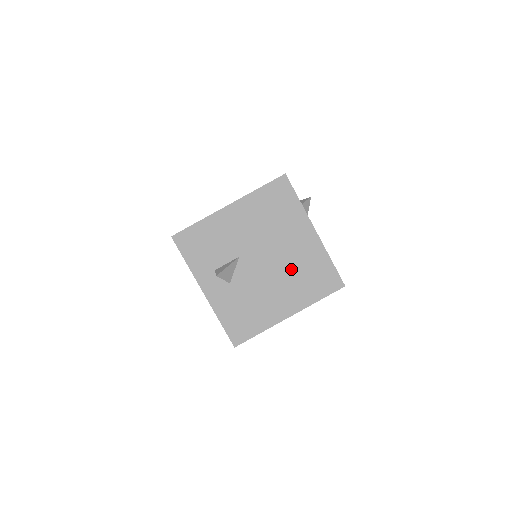
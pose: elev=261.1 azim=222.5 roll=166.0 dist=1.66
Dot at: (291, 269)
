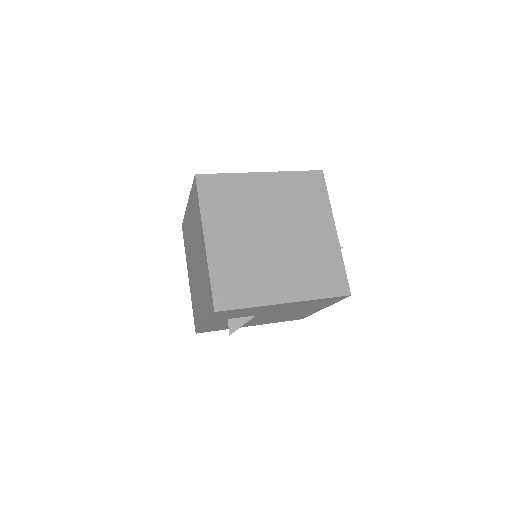
Dot at: (282, 317)
